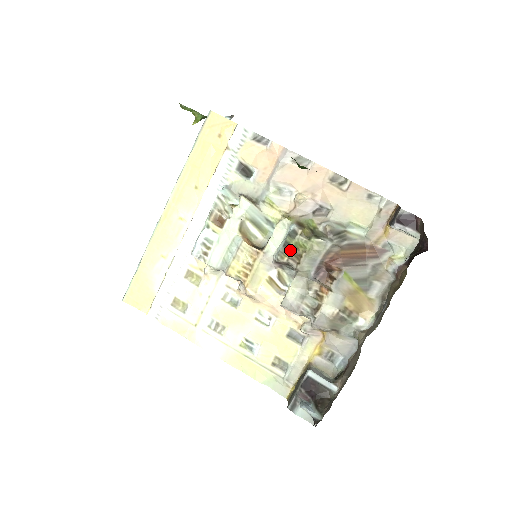
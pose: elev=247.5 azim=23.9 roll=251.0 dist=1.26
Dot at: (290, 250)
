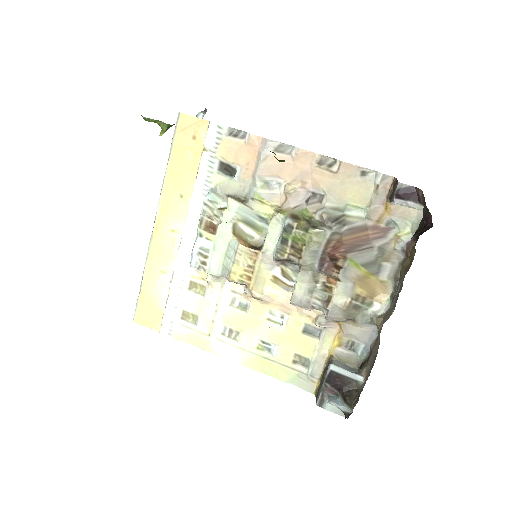
Dot at: (289, 246)
